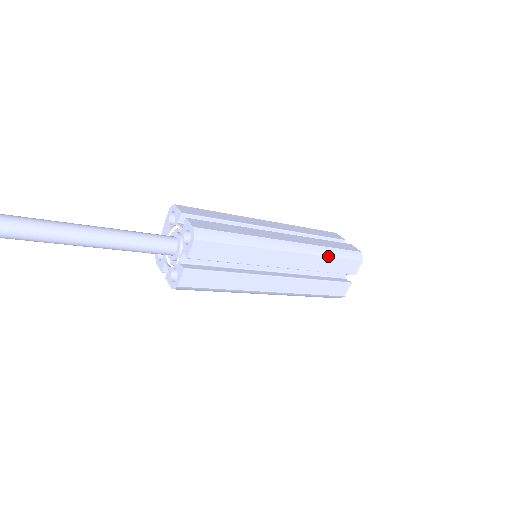
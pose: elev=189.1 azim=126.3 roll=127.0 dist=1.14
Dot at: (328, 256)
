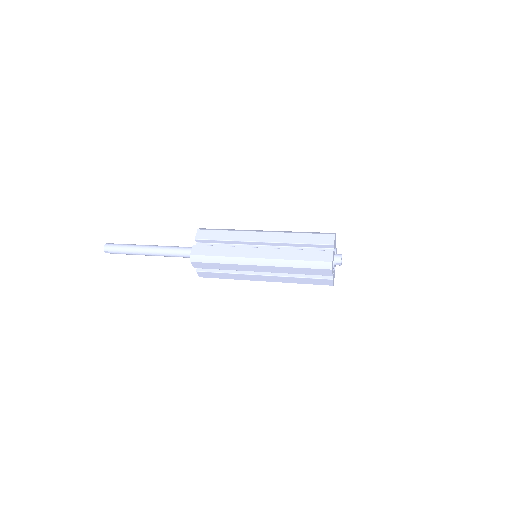
Dot at: (294, 267)
